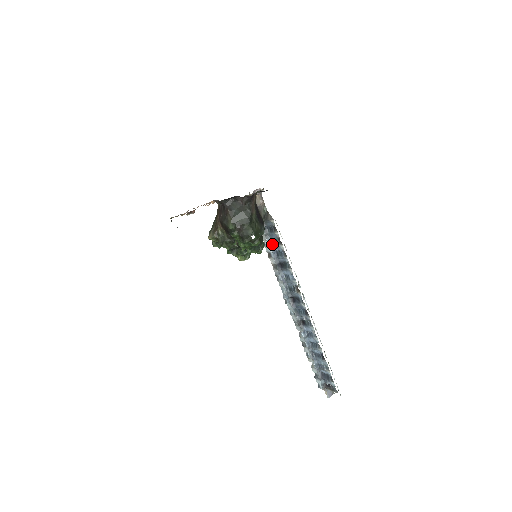
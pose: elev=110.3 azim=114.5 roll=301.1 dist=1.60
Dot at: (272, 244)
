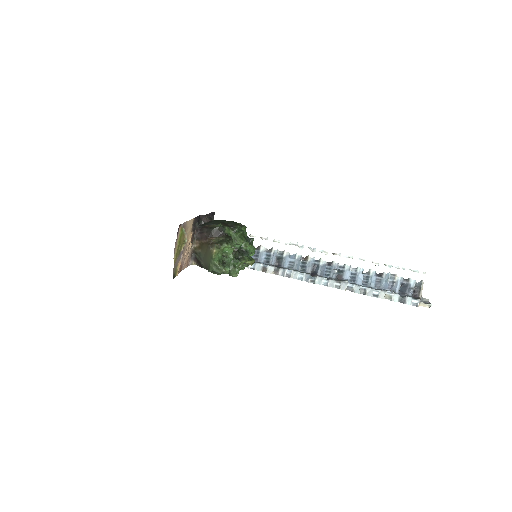
Dot at: (256, 261)
